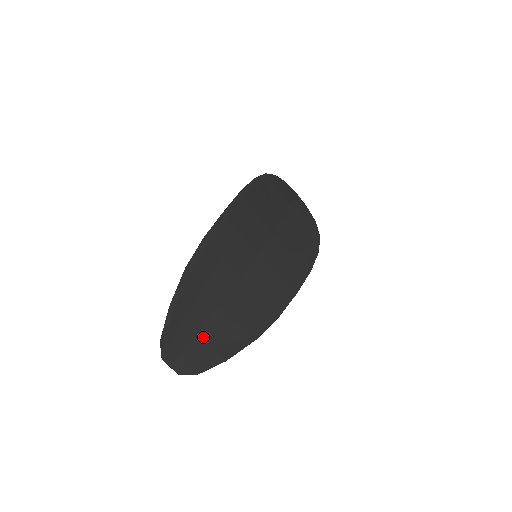
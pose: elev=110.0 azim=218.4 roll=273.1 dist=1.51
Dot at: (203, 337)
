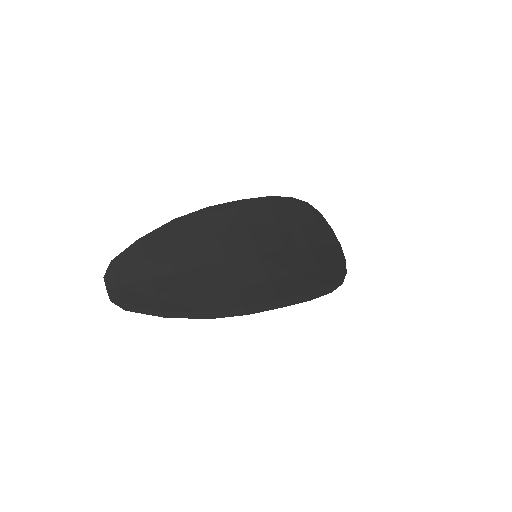
Dot at: (155, 285)
